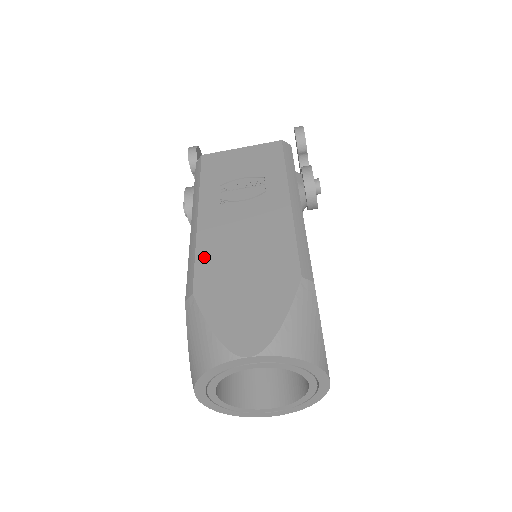
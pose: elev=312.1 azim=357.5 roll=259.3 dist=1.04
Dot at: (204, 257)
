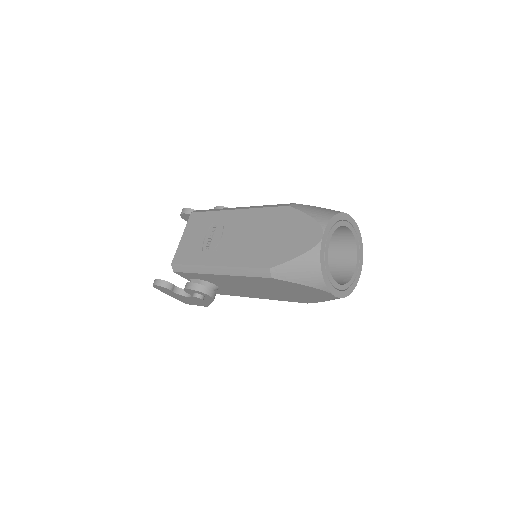
Dot at: (248, 261)
